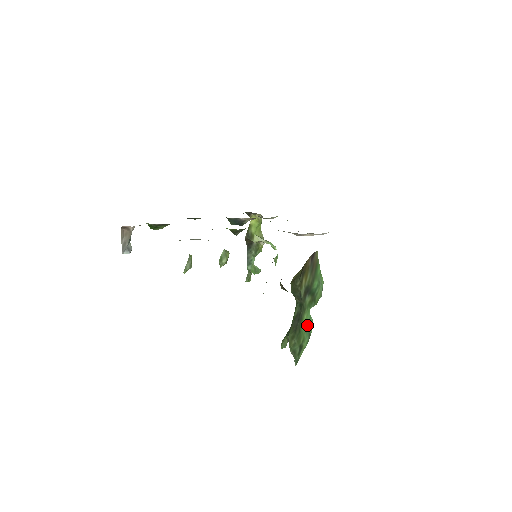
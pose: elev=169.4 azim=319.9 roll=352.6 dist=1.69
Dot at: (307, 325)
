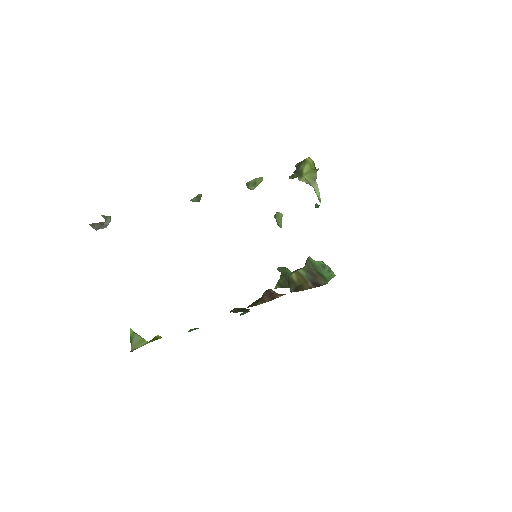
Dot at: occluded
